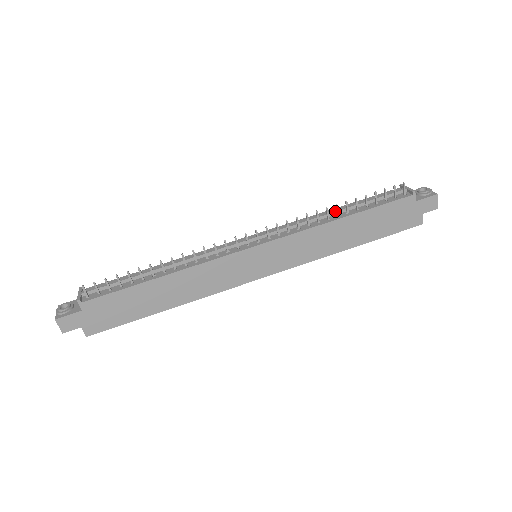
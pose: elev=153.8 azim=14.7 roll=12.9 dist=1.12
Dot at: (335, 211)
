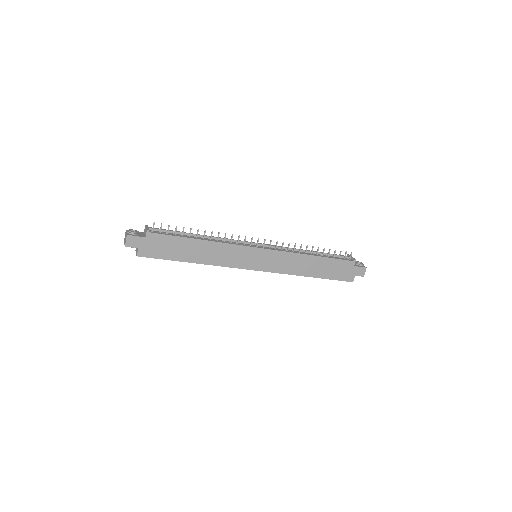
Dot at: (310, 251)
